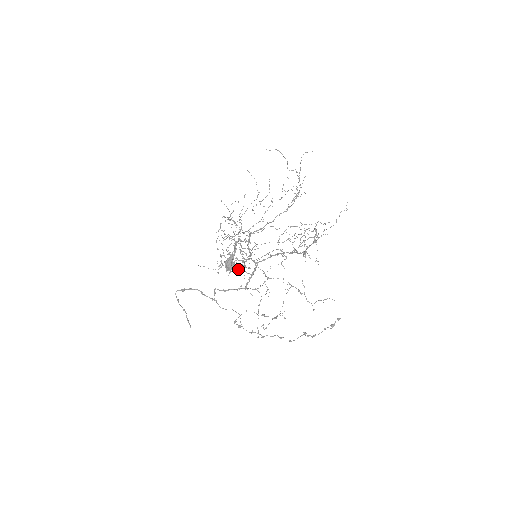
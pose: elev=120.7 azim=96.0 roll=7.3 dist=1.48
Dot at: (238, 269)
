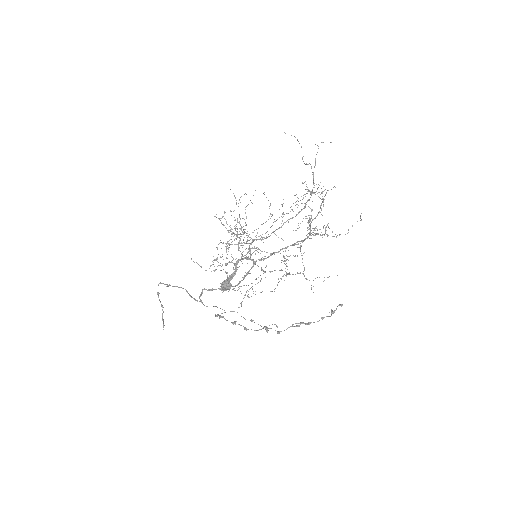
Dot at: (233, 263)
